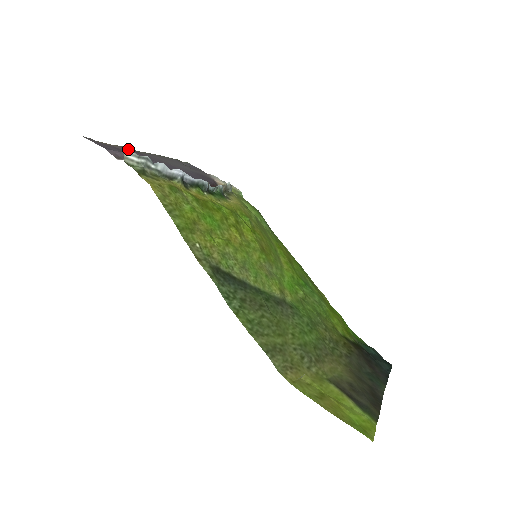
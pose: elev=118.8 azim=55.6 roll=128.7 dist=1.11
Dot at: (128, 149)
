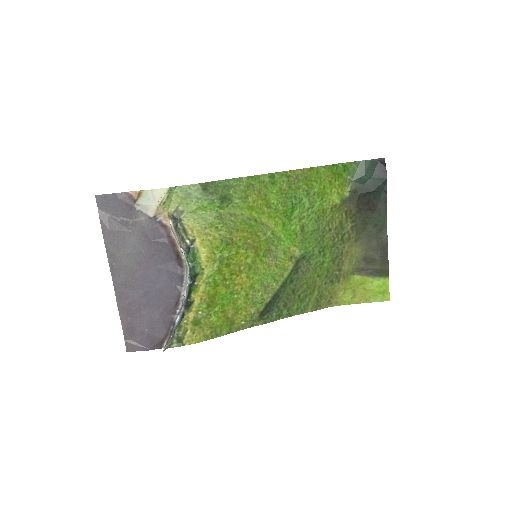
Dot at: (124, 307)
